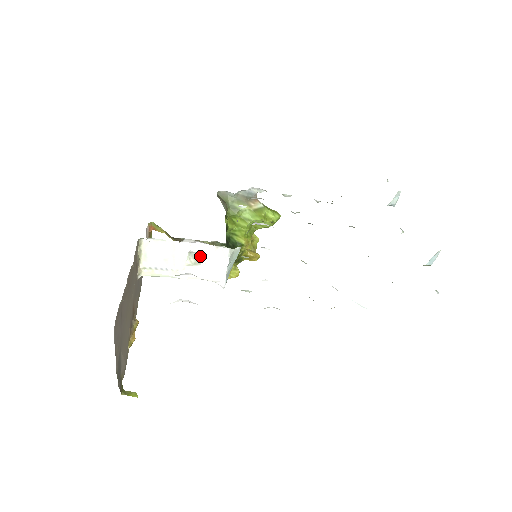
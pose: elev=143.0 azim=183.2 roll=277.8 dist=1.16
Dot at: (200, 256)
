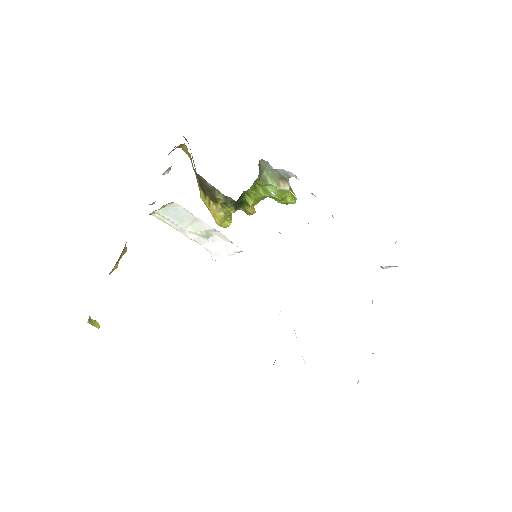
Dot at: (212, 235)
